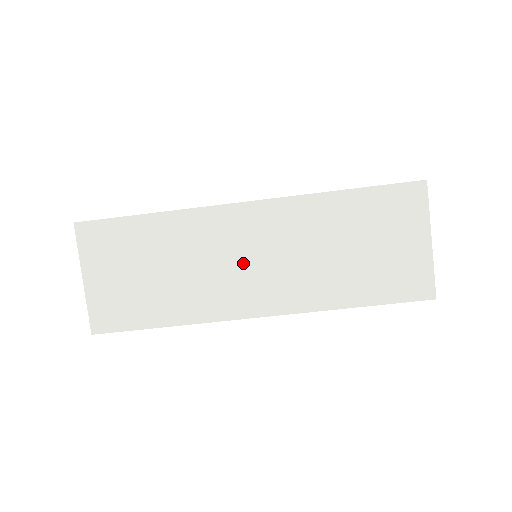
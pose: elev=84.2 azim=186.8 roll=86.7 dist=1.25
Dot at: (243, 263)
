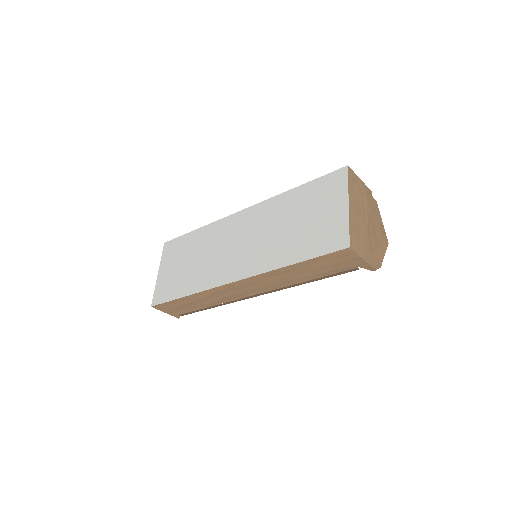
Dot at: (232, 247)
